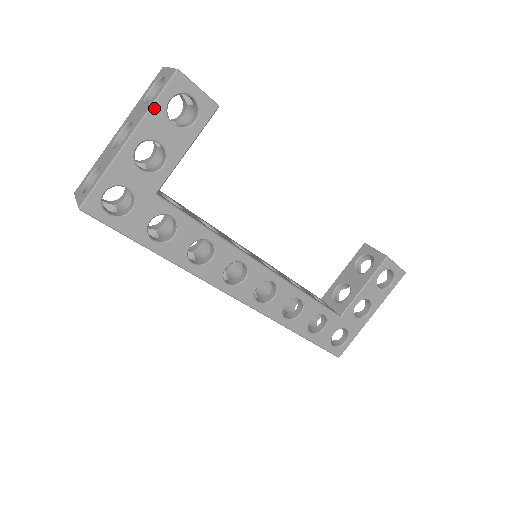
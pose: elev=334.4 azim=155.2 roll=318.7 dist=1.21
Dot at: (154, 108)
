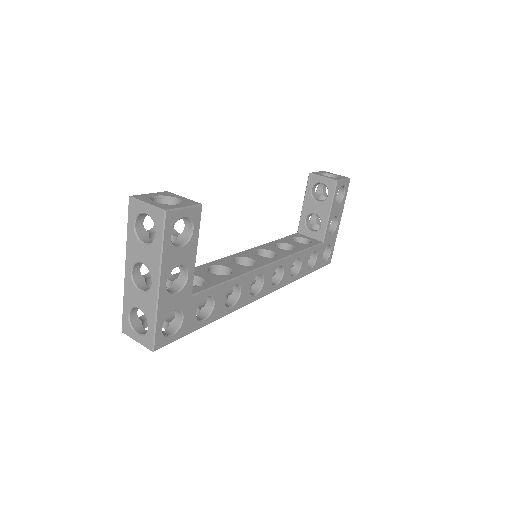
Dot at: (164, 251)
